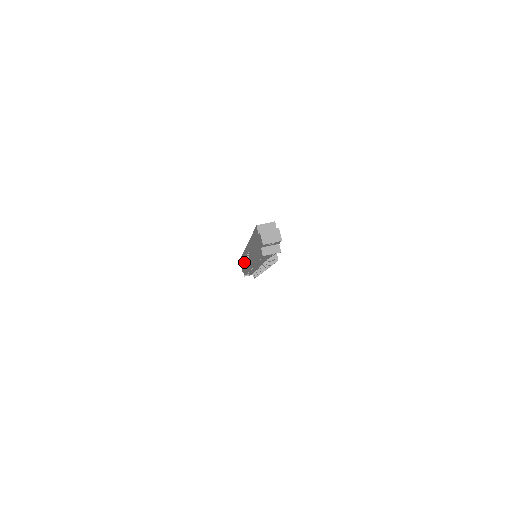
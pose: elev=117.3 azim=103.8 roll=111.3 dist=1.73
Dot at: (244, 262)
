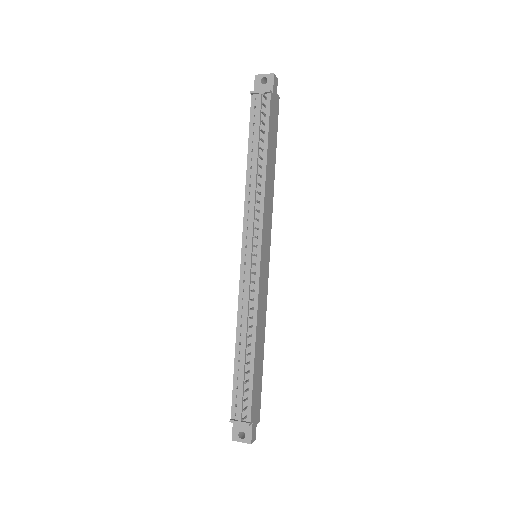
Dot at: occluded
